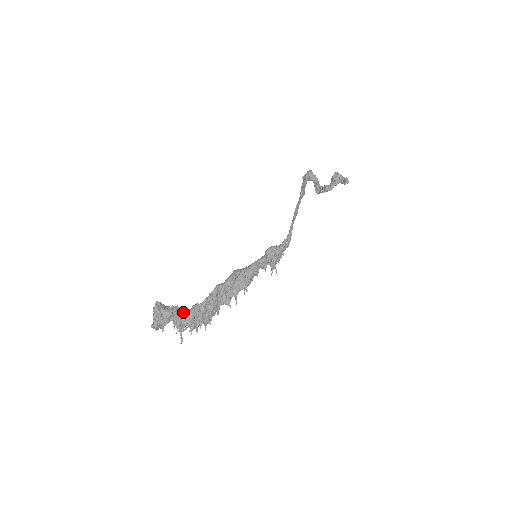
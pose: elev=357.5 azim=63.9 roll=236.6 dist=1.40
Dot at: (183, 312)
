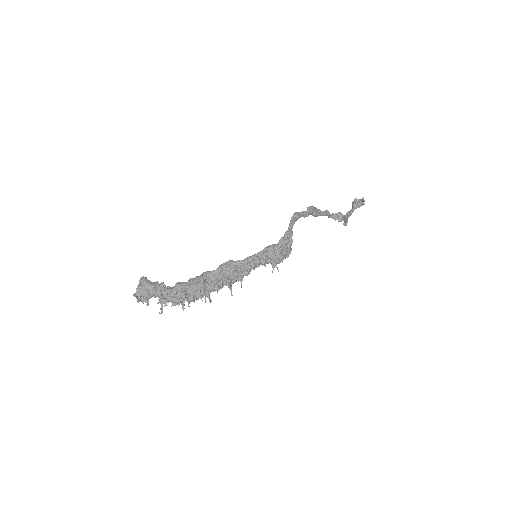
Dot at: (167, 288)
